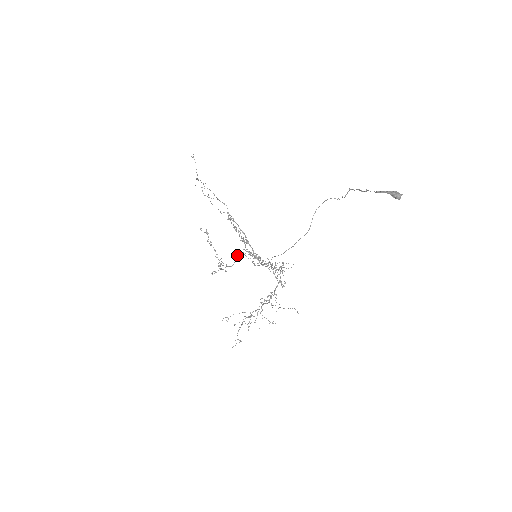
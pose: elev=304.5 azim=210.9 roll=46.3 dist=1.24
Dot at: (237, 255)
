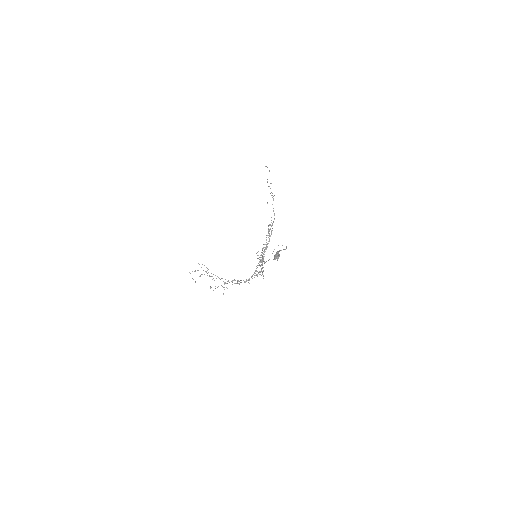
Dot at: (258, 251)
